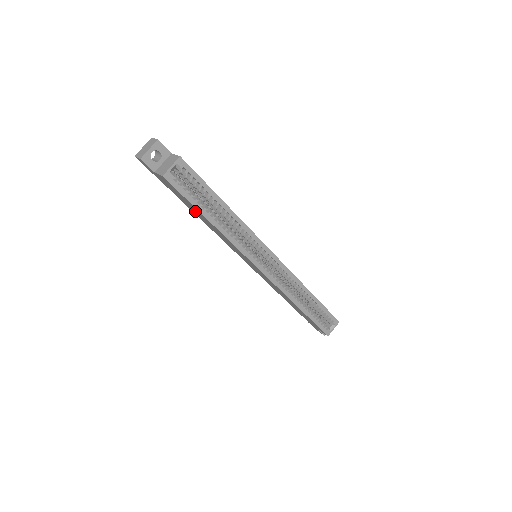
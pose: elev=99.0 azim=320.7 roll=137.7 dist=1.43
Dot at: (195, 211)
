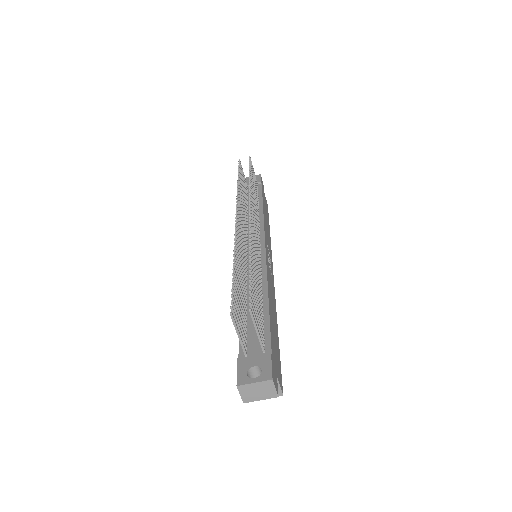
Dot at: occluded
